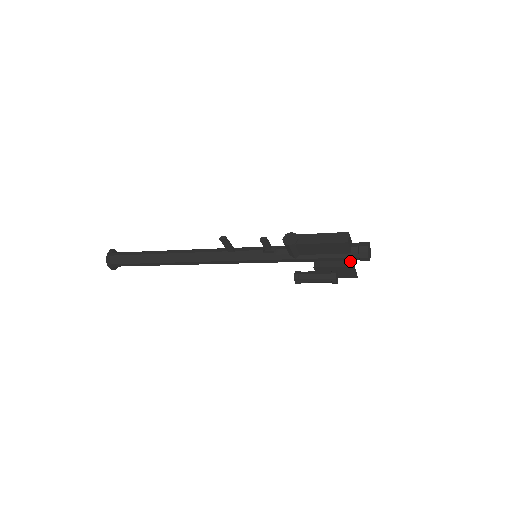
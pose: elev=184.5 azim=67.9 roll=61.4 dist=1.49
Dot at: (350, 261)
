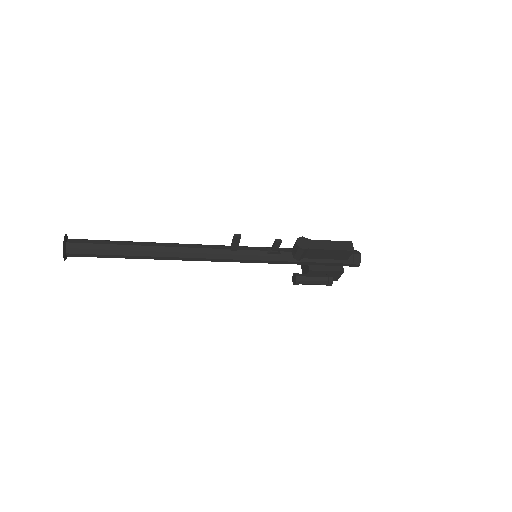
Dot at: (339, 266)
